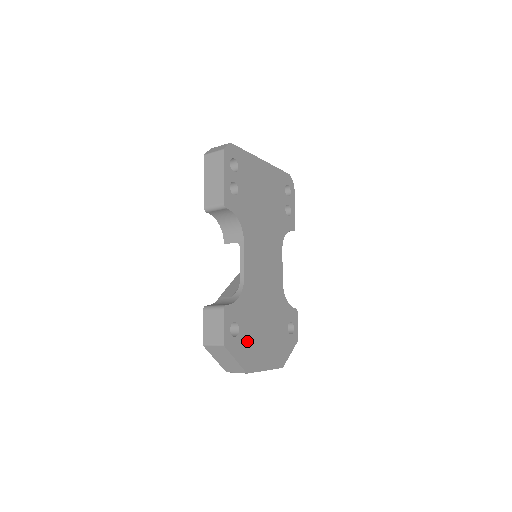
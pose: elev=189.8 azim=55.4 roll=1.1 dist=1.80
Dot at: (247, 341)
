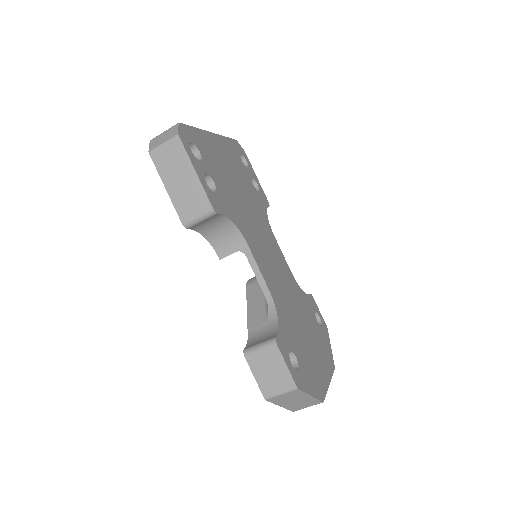
Dot at: (306, 365)
